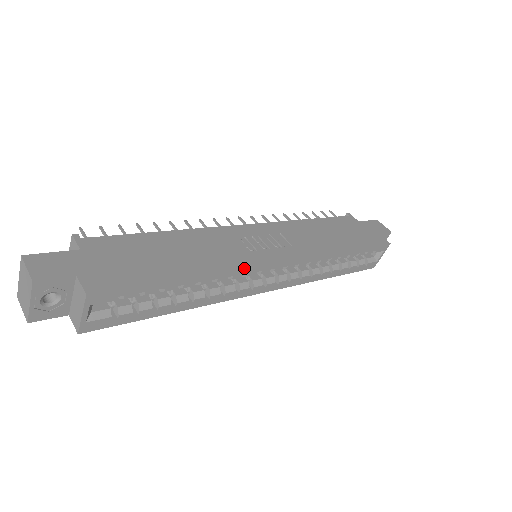
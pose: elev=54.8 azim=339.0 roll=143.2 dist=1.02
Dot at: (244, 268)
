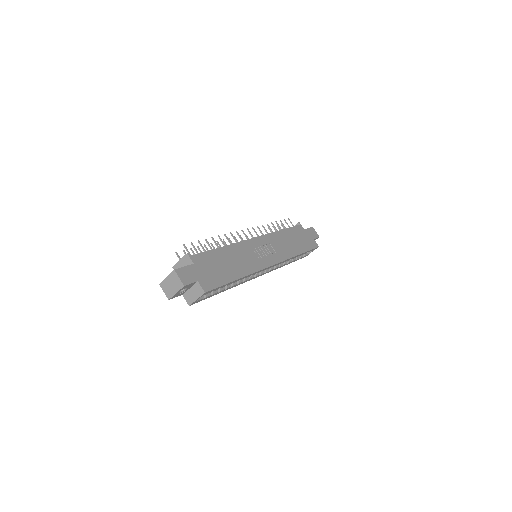
Dot at: (258, 271)
